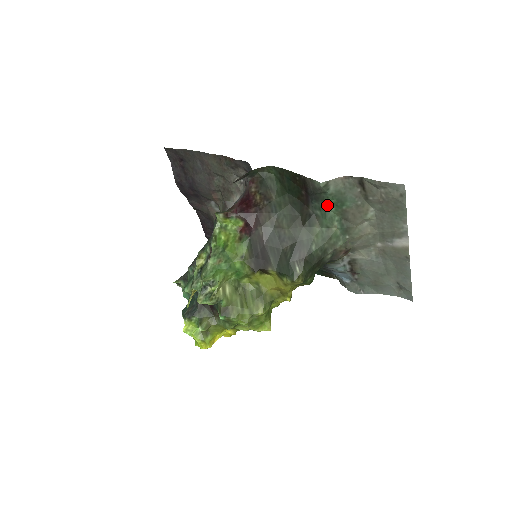
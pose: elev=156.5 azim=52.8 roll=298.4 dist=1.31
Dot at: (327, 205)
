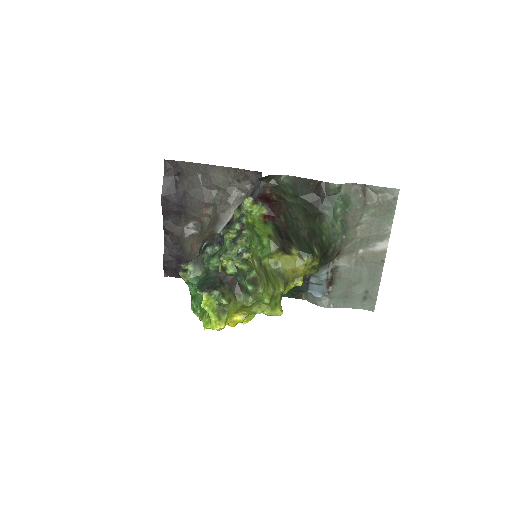
Dot at: (335, 206)
